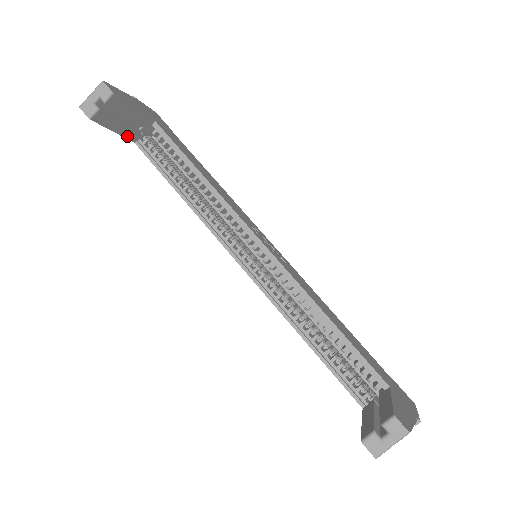
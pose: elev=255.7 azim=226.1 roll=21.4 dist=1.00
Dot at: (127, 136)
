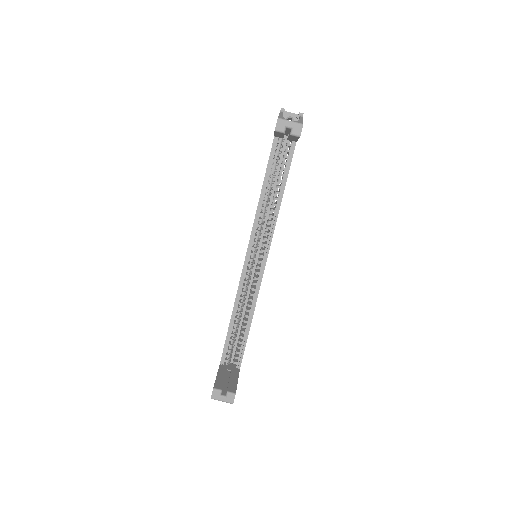
Dot at: (276, 135)
